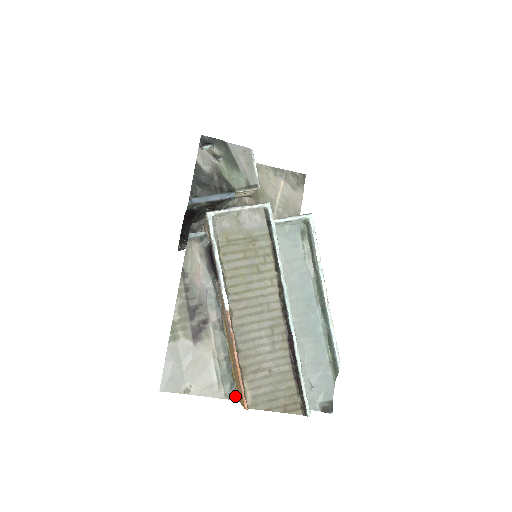
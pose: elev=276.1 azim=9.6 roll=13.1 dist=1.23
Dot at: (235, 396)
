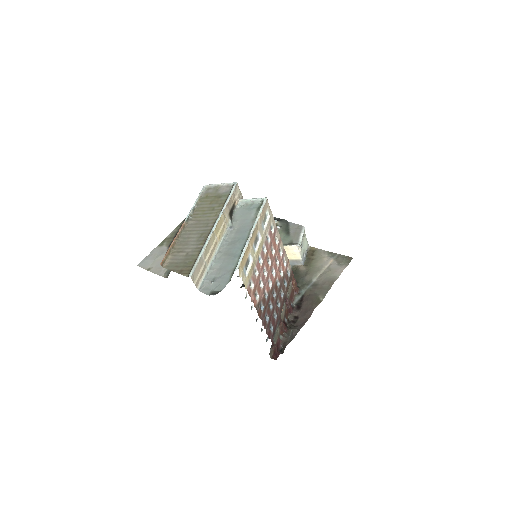
Dot at: (168, 275)
